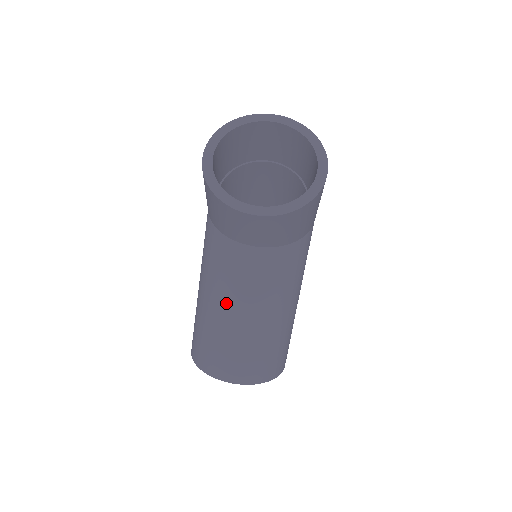
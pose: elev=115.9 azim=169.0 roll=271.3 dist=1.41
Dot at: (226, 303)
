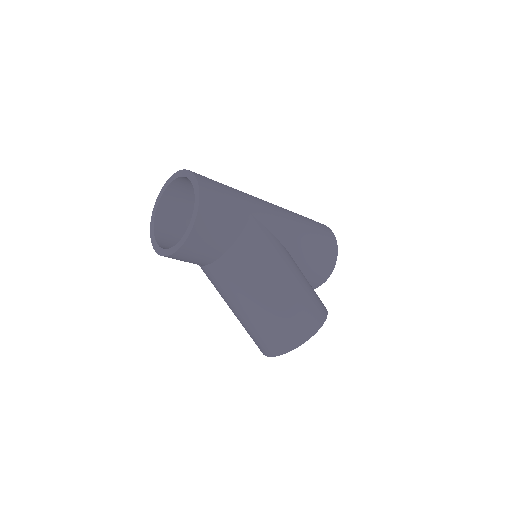
Dot at: (232, 305)
